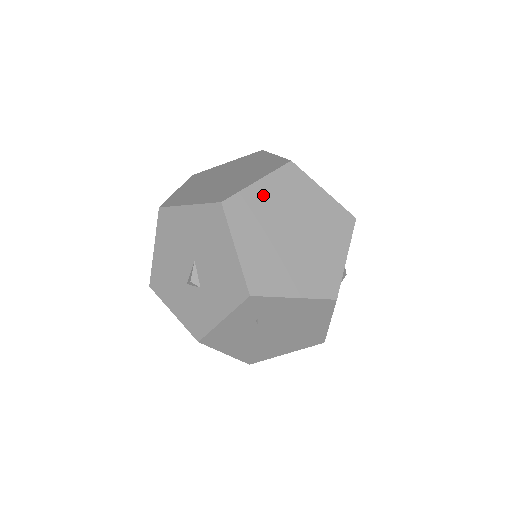
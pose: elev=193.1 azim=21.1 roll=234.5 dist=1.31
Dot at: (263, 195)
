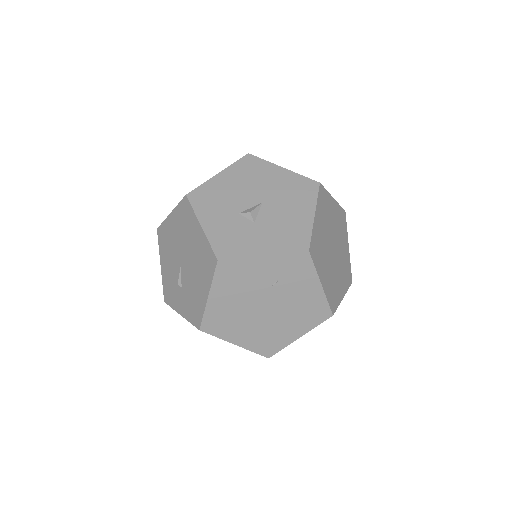
Dot at: (332, 208)
